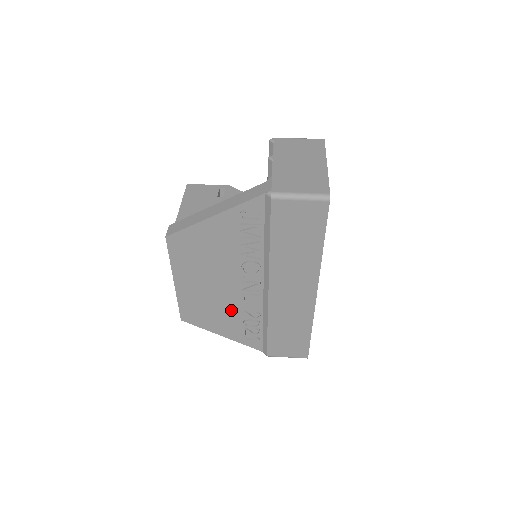
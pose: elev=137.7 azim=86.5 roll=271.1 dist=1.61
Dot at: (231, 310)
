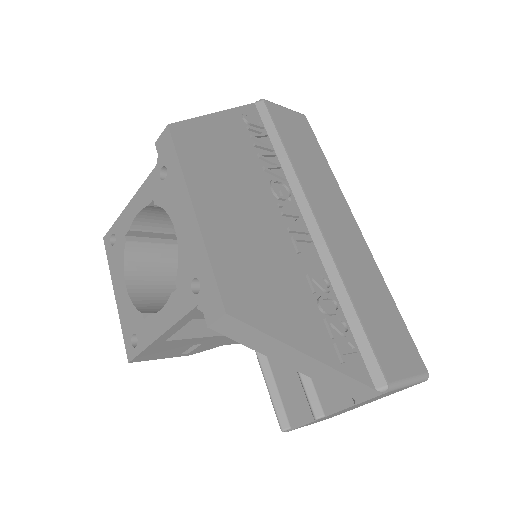
Dot at: (291, 276)
